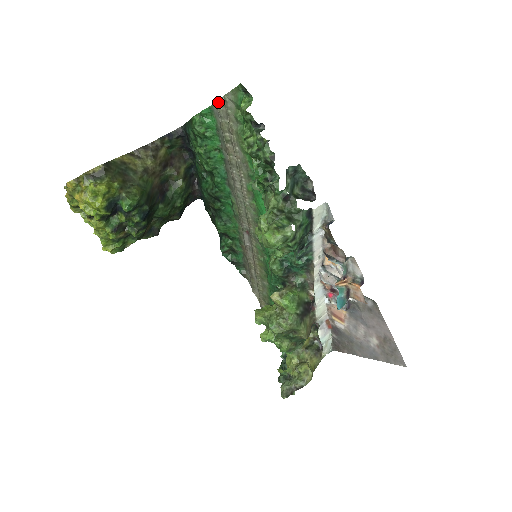
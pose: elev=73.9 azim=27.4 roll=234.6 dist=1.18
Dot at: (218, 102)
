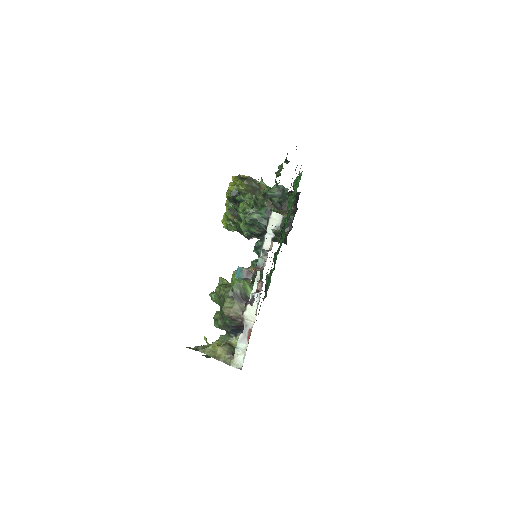
Dot at: occluded
